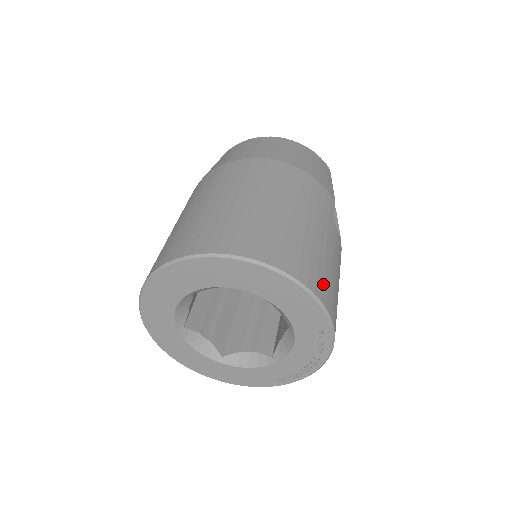
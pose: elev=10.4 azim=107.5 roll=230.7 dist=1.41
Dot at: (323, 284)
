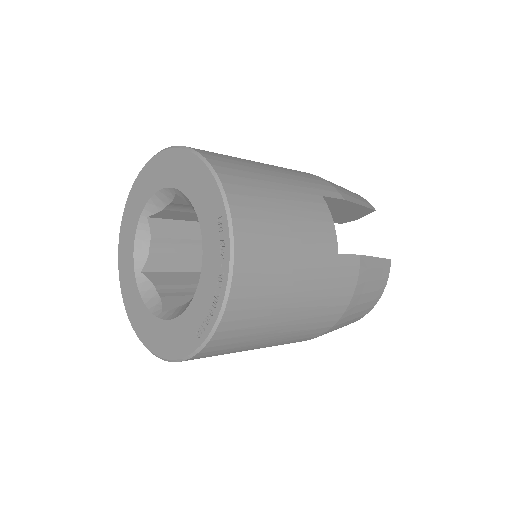
Dot at: (238, 177)
